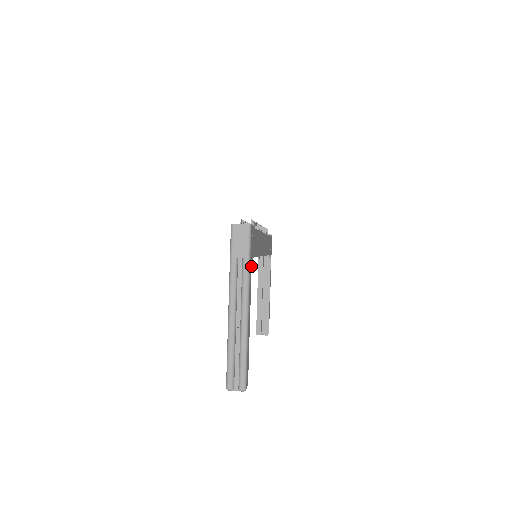
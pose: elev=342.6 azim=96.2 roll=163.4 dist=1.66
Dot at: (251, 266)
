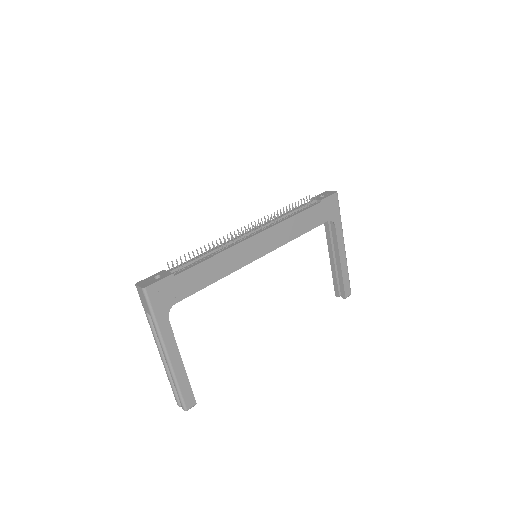
Dot at: (166, 316)
